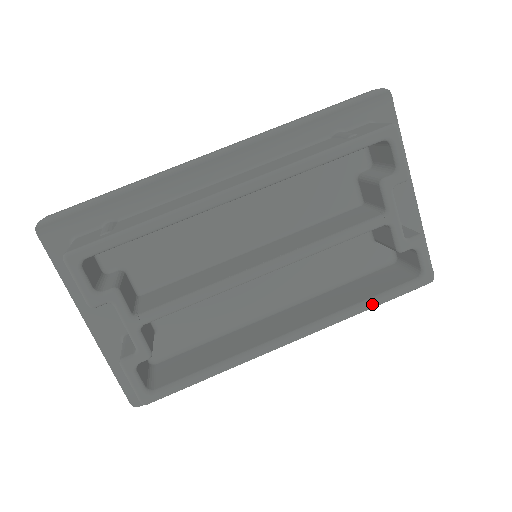
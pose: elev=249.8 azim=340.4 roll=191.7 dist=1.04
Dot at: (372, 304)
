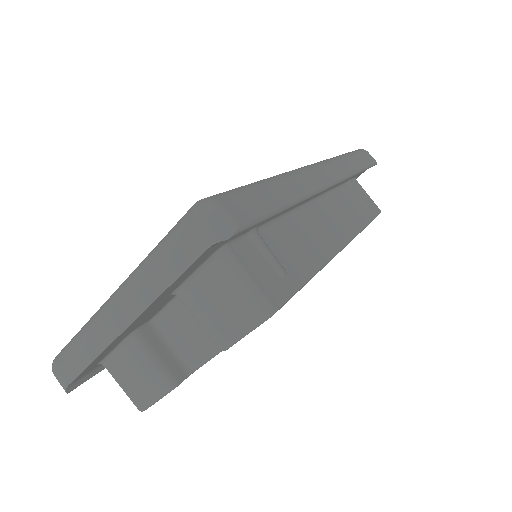
Dot at: occluded
